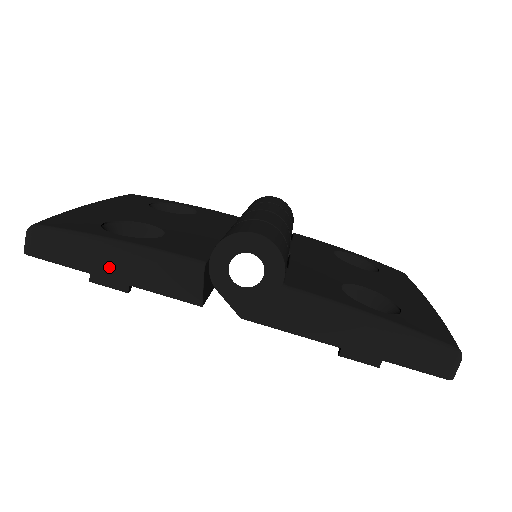
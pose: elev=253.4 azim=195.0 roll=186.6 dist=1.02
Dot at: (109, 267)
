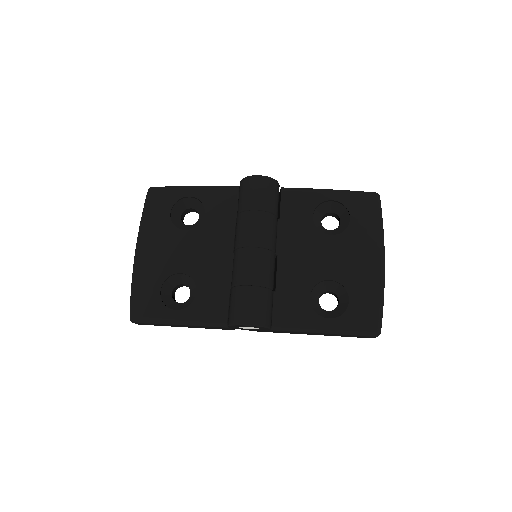
Dot at: (180, 326)
